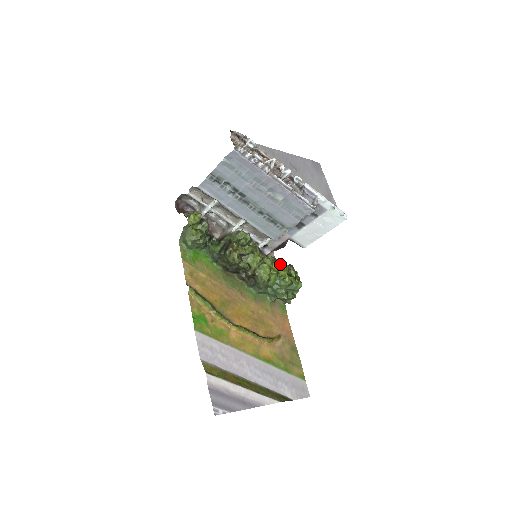
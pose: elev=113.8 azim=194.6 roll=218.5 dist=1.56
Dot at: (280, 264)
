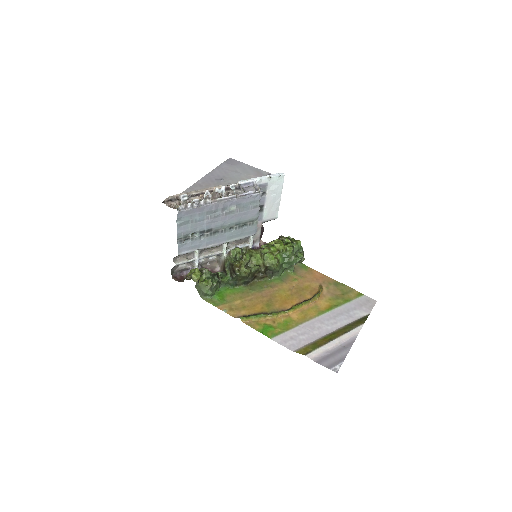
Dot at: (274, 244)
